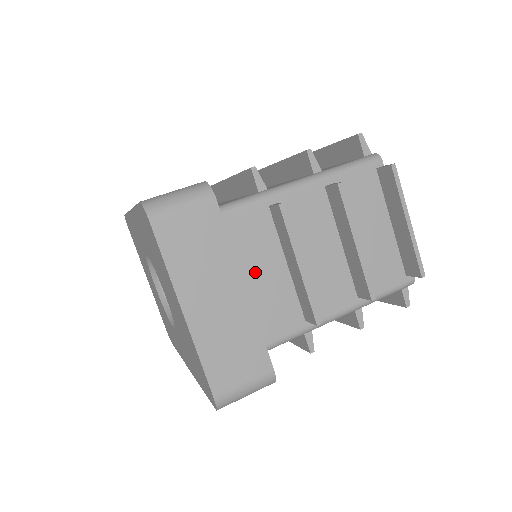
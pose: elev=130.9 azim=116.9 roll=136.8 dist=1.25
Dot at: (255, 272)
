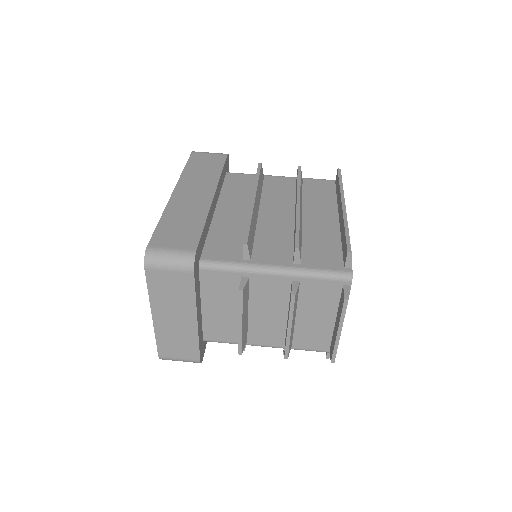
Dot at: (216, 305)
